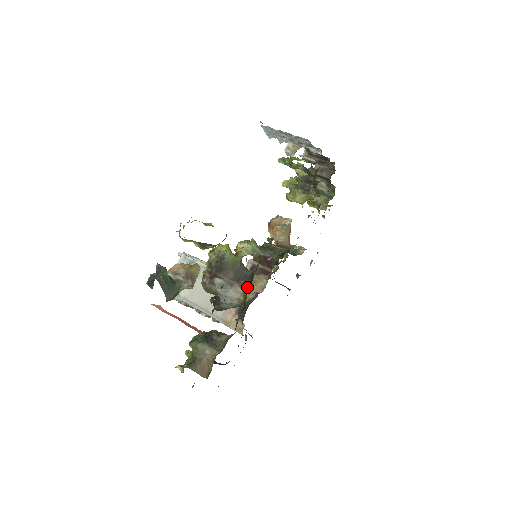
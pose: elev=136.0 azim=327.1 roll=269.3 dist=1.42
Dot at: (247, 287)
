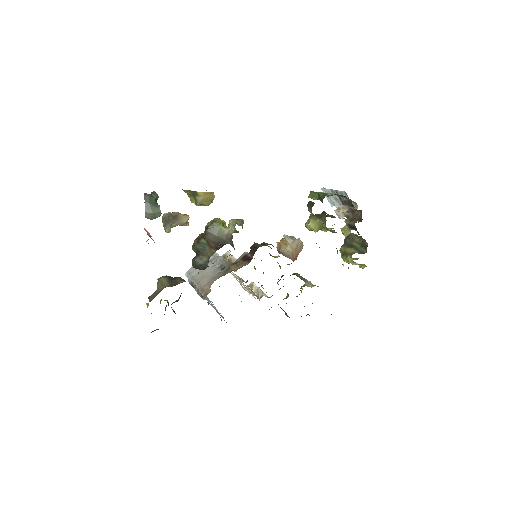
Dot at: occluded
